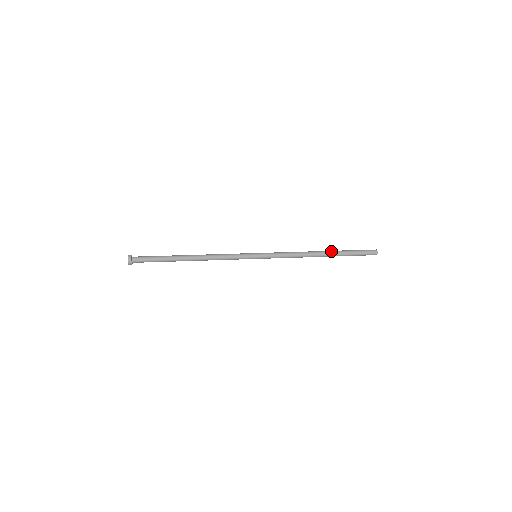
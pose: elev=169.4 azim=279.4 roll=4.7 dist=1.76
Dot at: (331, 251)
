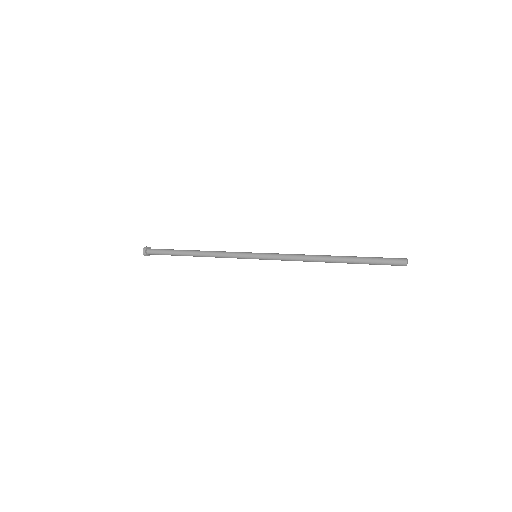
Dot at: (342, 256)
